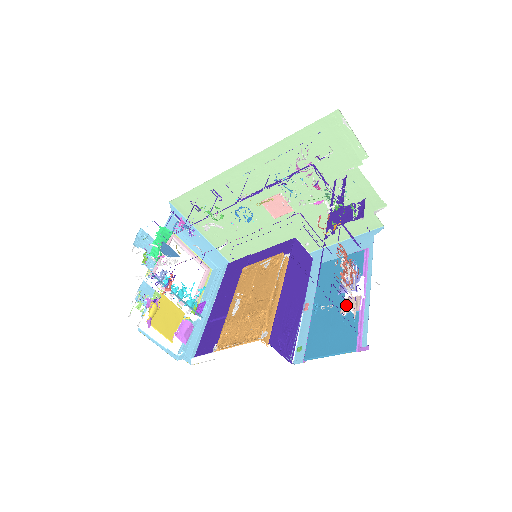
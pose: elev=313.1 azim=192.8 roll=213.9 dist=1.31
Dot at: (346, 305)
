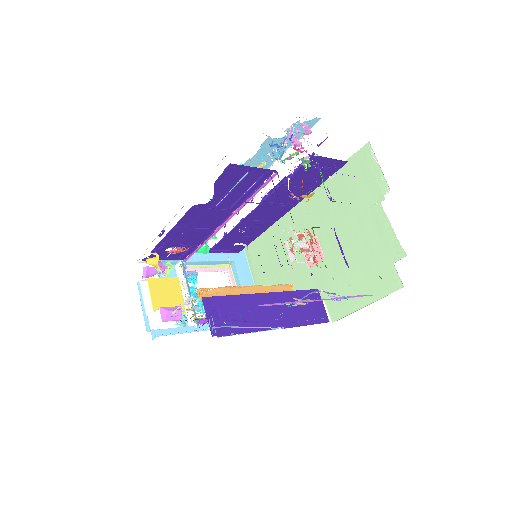
Dot at: (298, 304)
